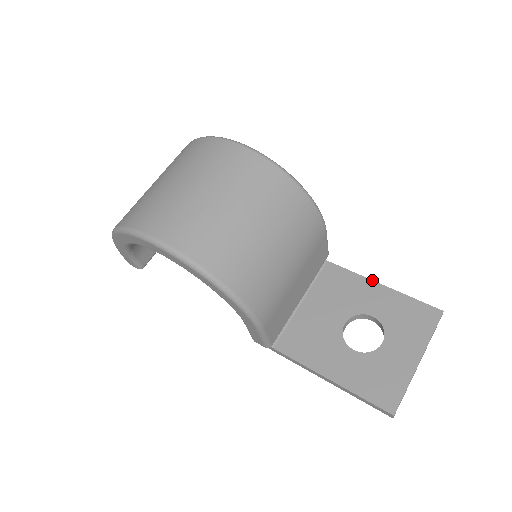
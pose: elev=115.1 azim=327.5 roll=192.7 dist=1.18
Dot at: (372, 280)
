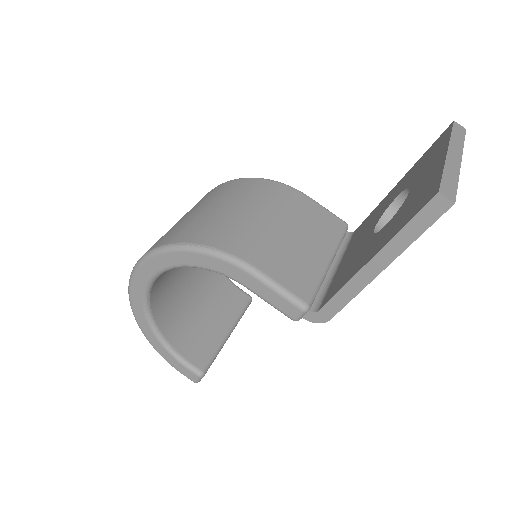
Dot at: (389, 192)
